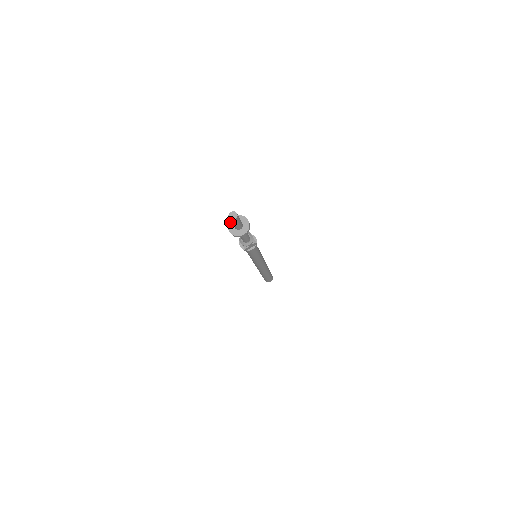
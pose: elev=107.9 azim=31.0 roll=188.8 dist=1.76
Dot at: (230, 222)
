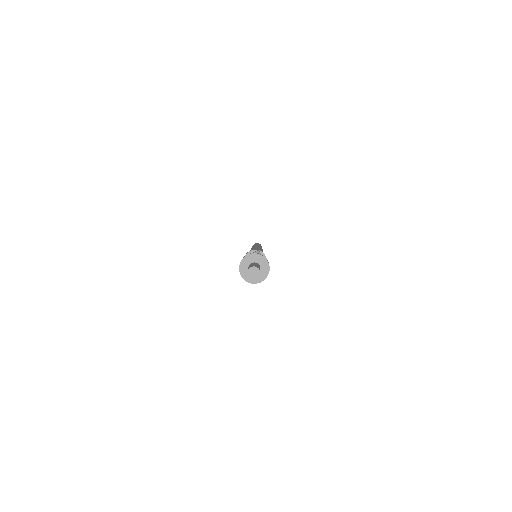
Dot at: (242, 263)
